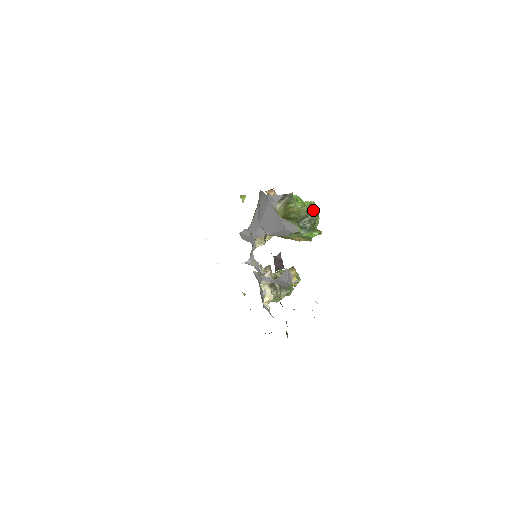
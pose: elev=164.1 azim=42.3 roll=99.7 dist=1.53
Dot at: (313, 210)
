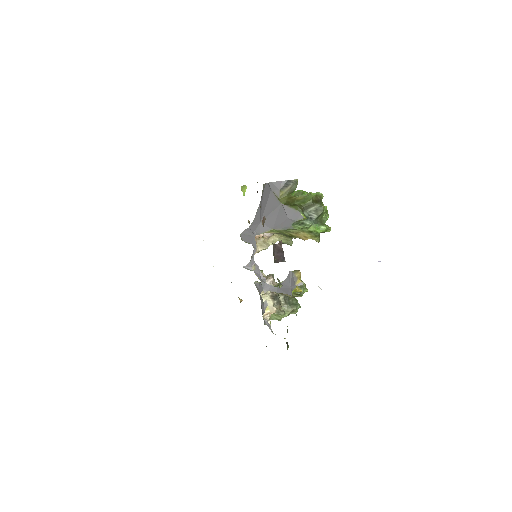
Dot at: (320, 201)
